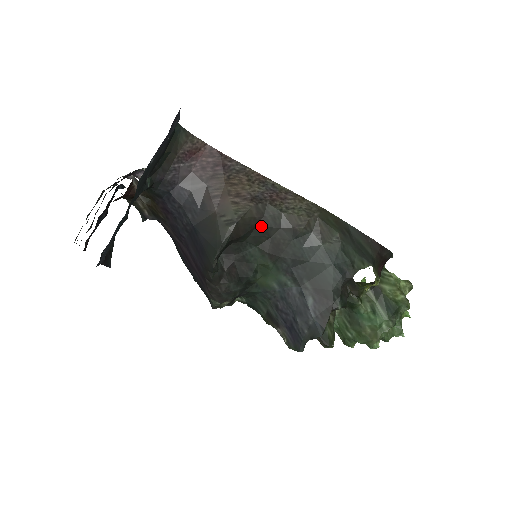
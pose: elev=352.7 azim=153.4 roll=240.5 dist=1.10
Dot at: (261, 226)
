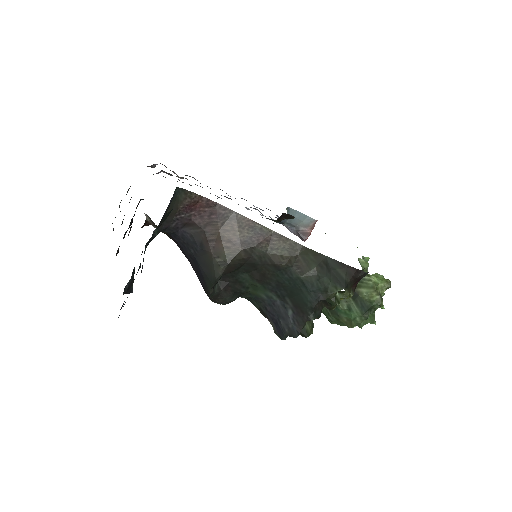
Dot at: (249, 263)
